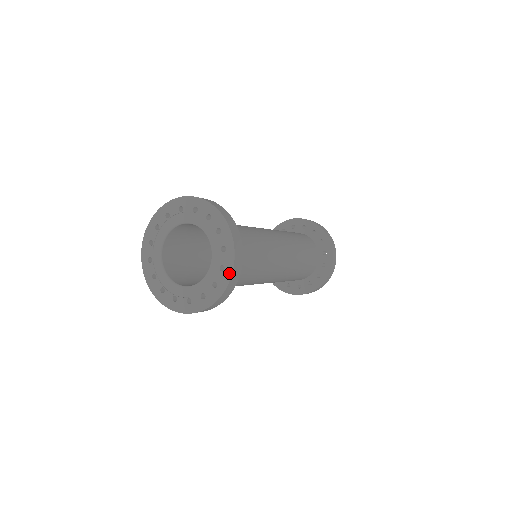
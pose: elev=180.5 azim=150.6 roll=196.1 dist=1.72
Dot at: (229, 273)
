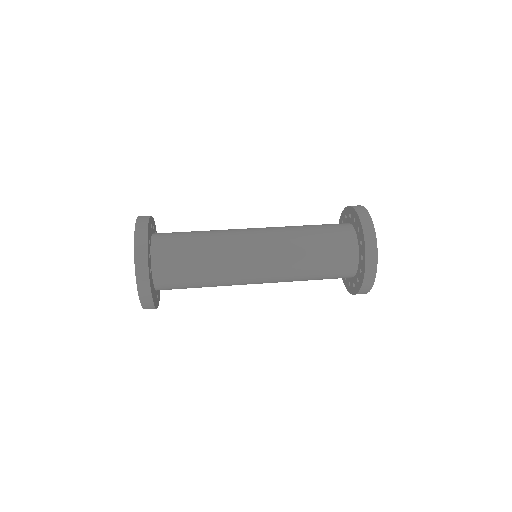
Dot at: (141, 303)
